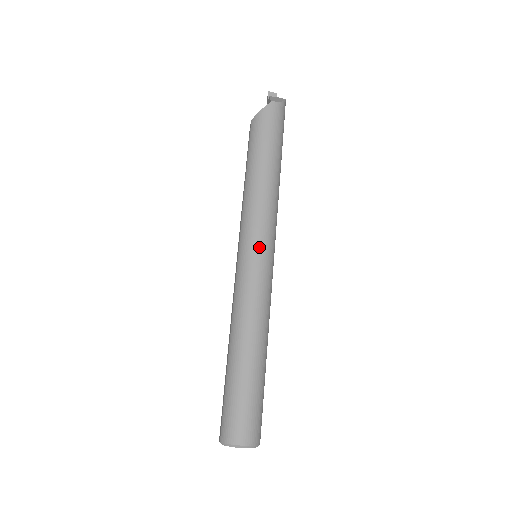
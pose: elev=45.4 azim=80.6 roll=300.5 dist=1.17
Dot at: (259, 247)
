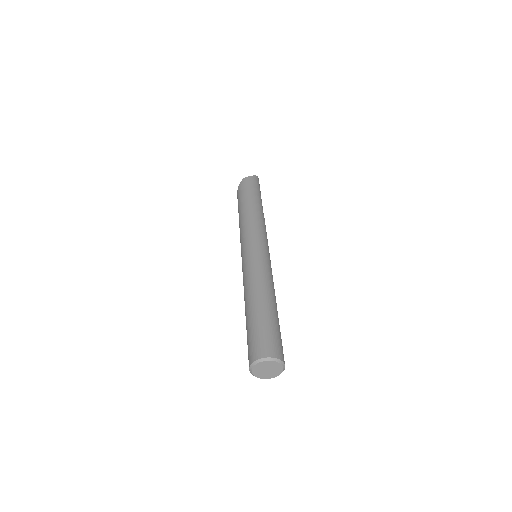
Dot at: (249, 245)
